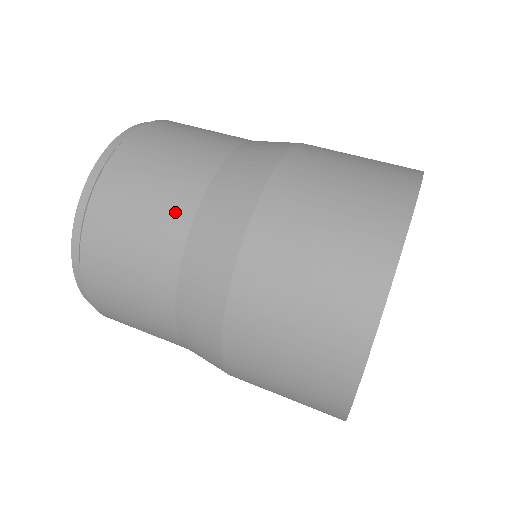
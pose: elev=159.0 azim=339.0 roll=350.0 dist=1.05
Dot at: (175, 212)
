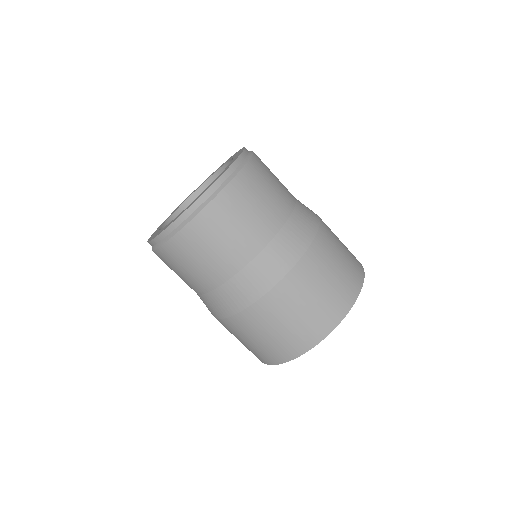
Dot at: (240, 254)
